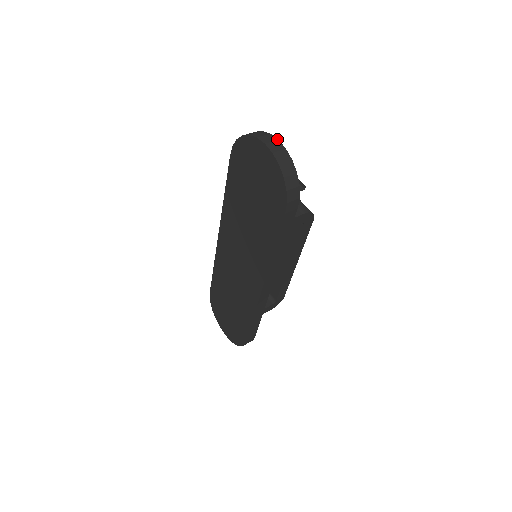
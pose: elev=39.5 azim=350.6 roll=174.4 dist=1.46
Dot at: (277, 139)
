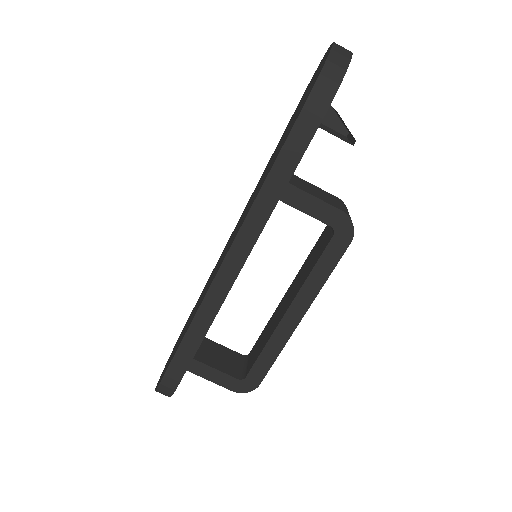
Dot at: occluded
